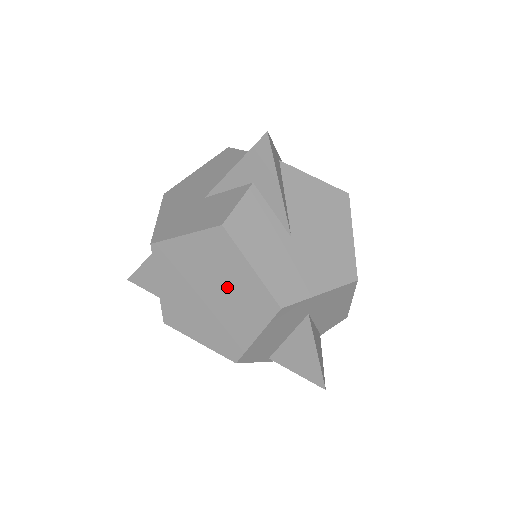
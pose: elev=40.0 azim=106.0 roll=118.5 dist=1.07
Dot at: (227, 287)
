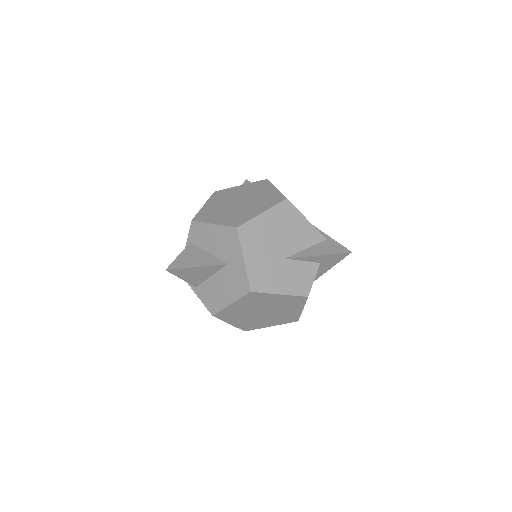
Dot at: (279, 312)
